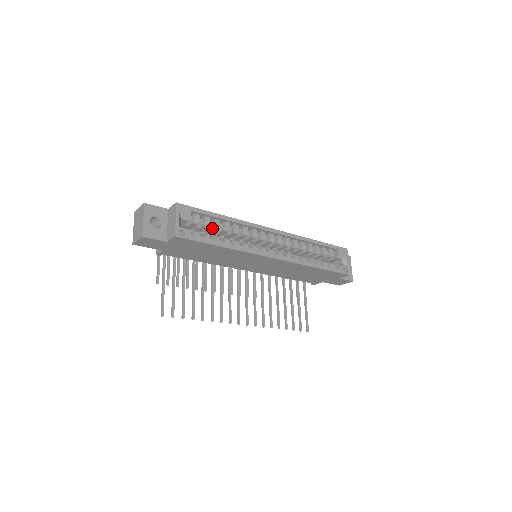
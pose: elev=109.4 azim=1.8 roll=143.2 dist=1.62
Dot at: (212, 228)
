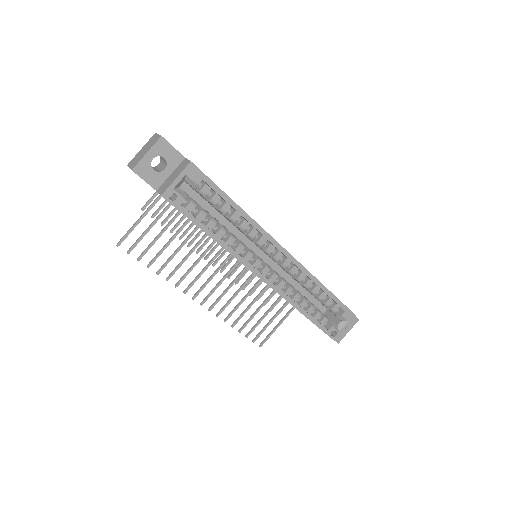
Dot at: (217, 208)
